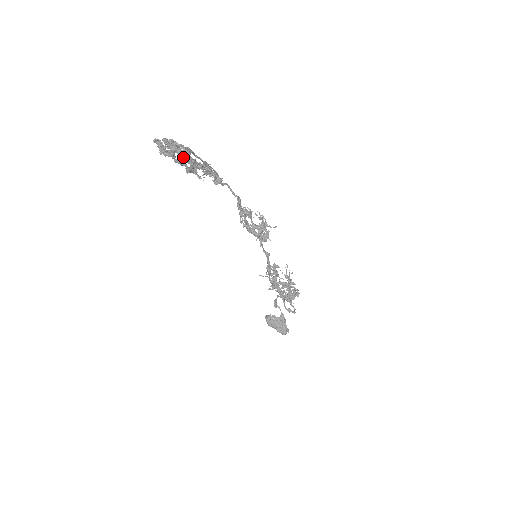
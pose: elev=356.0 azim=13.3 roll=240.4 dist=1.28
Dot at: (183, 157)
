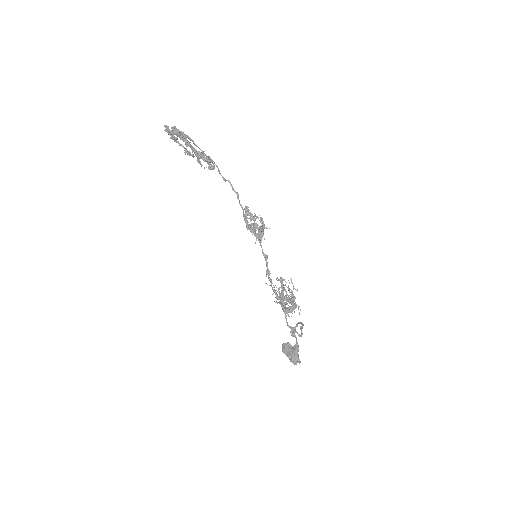
Dot at: (181, 139)
